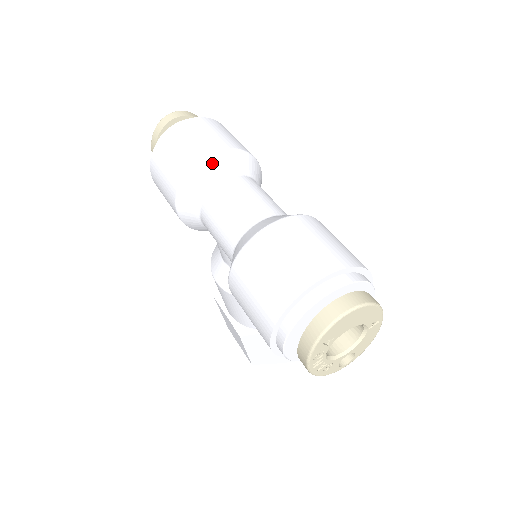
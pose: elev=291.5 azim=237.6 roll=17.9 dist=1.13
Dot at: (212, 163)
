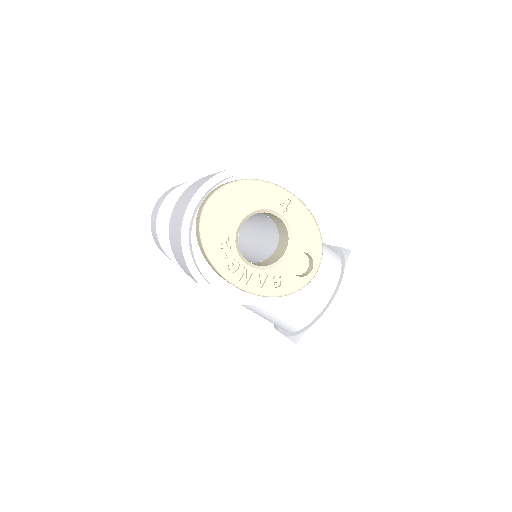
Dot at: (167, 204)
